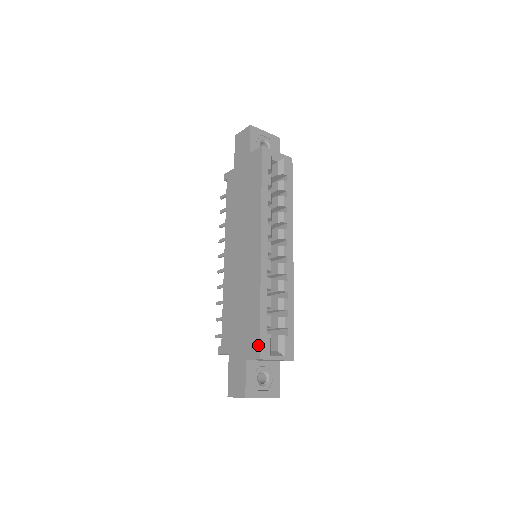
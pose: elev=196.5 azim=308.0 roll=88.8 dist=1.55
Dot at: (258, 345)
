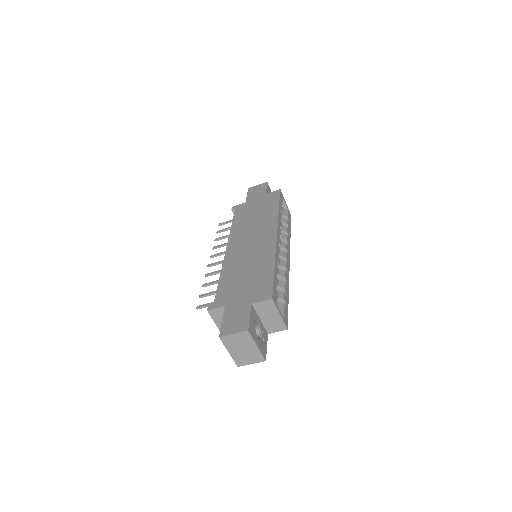
Dot at: (271, 290)
